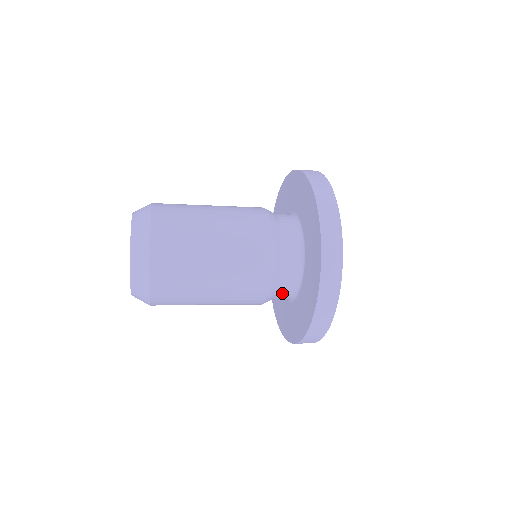
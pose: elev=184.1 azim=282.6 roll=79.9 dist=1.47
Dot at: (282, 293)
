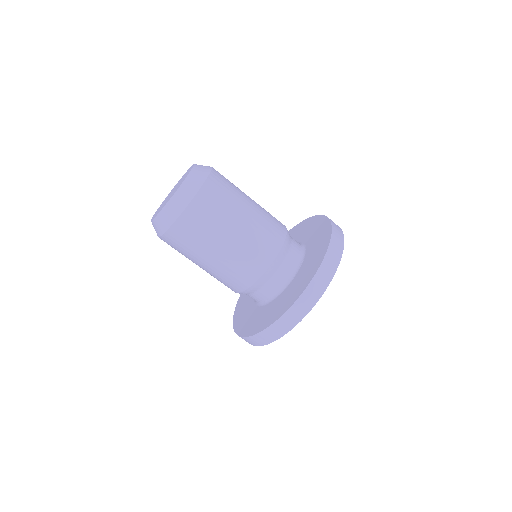
Dot at: (294, 243)
